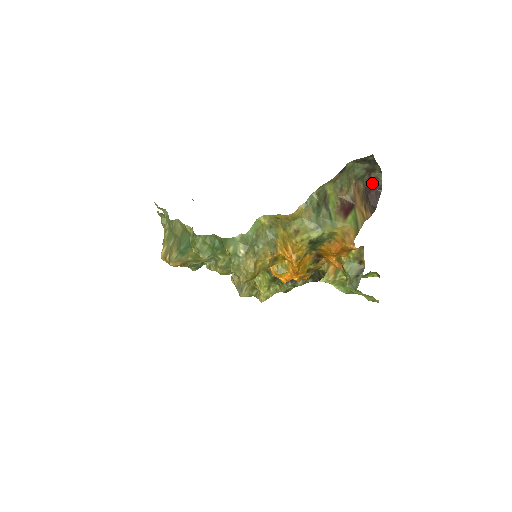
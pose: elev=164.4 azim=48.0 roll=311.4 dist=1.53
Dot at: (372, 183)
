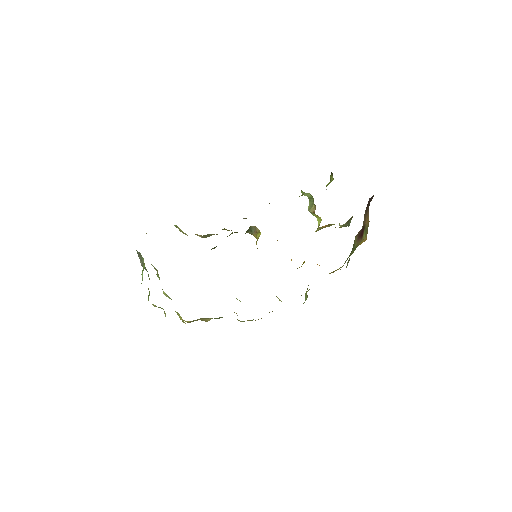
Dot at: occluded
